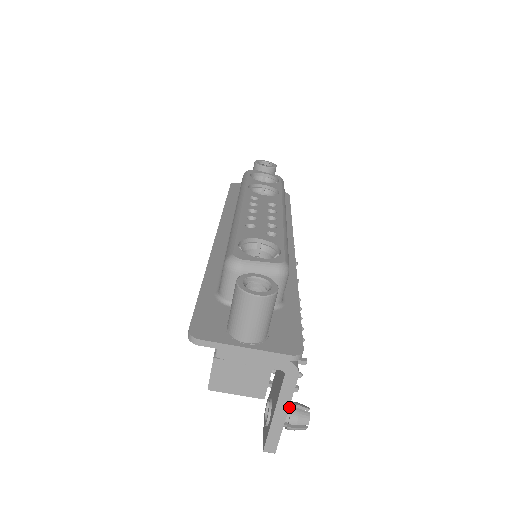
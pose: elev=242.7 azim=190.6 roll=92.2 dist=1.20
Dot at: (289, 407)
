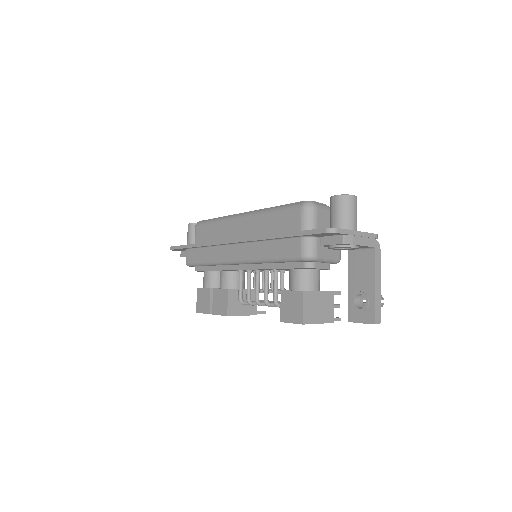
Dot at: occluded
